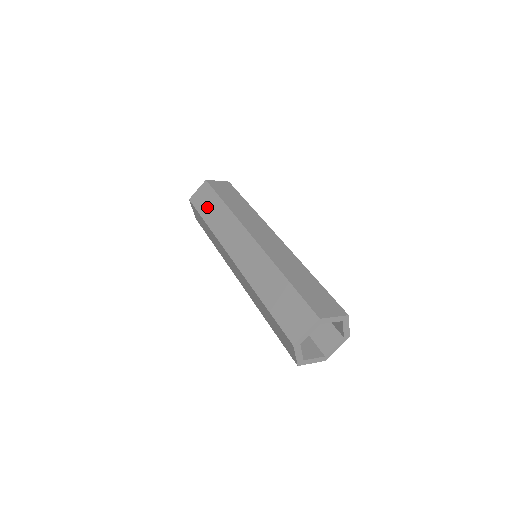
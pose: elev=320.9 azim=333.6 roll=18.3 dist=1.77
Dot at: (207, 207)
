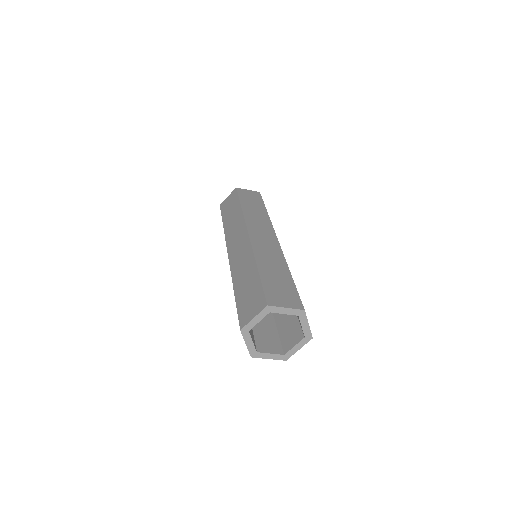
Dot at: (228, 210)
